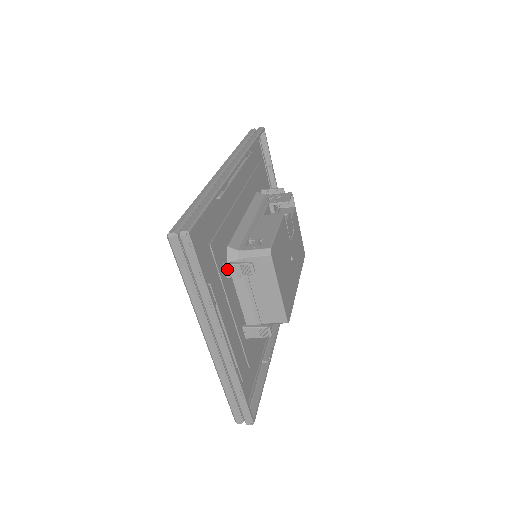
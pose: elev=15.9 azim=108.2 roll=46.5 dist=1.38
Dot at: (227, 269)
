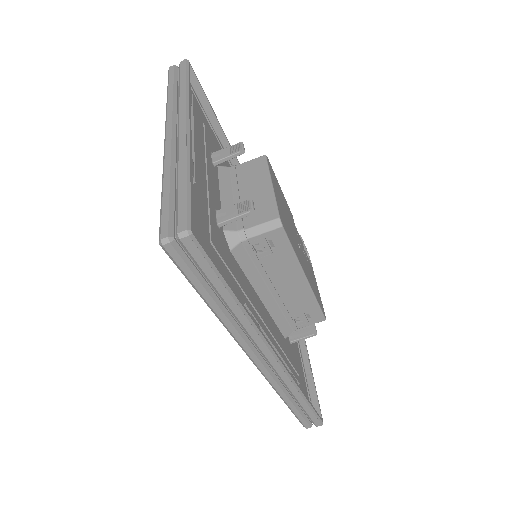
Dot at: (215, 155)
